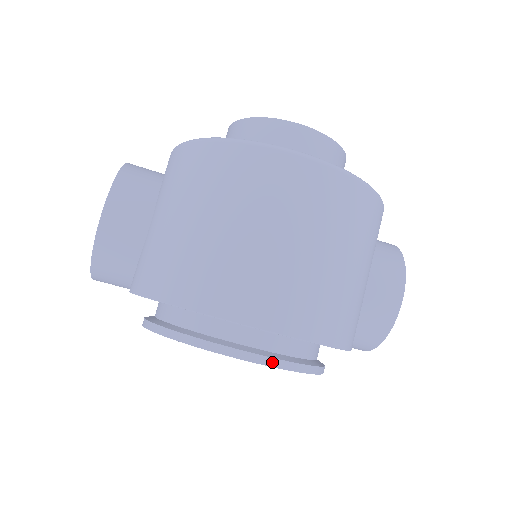
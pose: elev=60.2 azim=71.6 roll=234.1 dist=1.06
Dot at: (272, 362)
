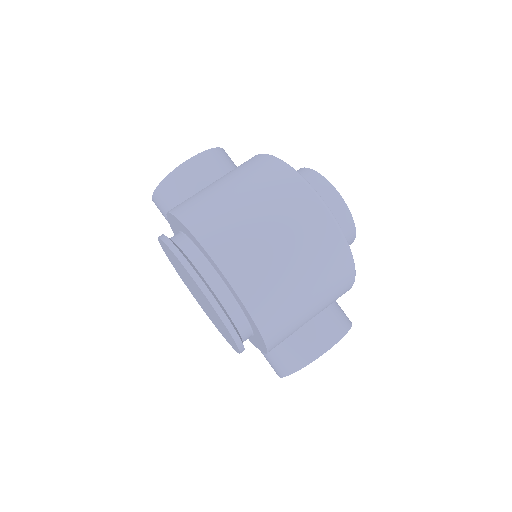
Dot at: (212, 300)
